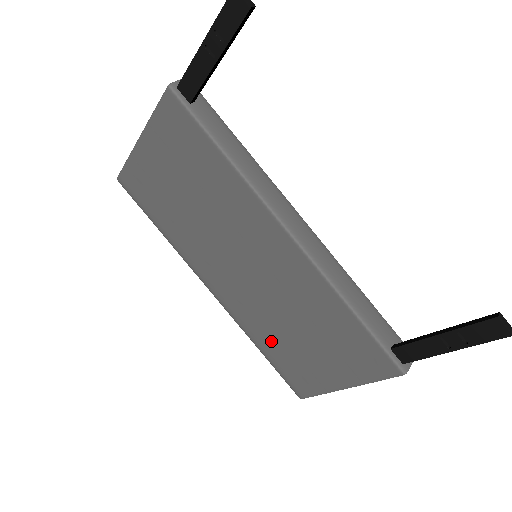
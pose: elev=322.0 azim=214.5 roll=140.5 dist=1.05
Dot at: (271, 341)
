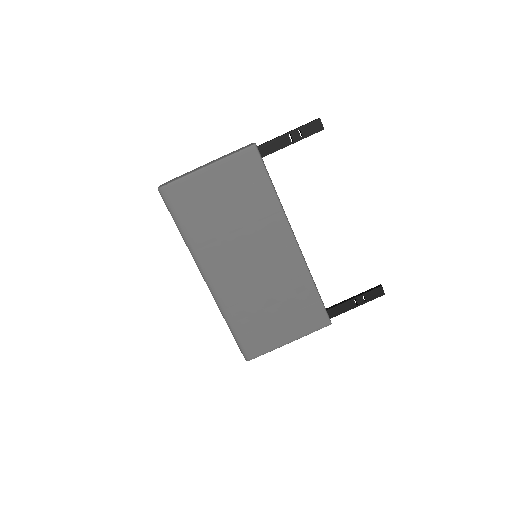
Dot at: (246, 316)
